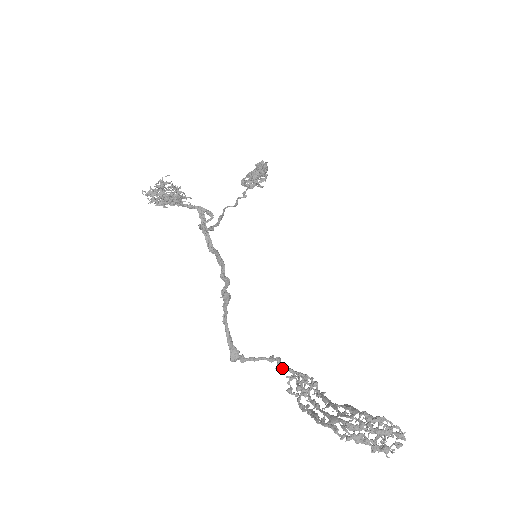
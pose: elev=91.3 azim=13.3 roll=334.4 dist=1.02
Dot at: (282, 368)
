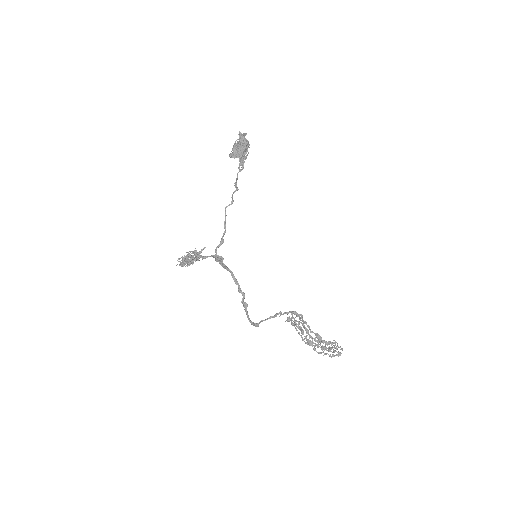
Dot at: (283, 314)
